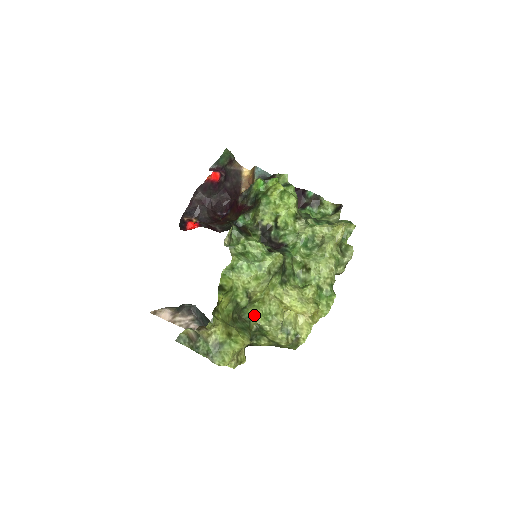
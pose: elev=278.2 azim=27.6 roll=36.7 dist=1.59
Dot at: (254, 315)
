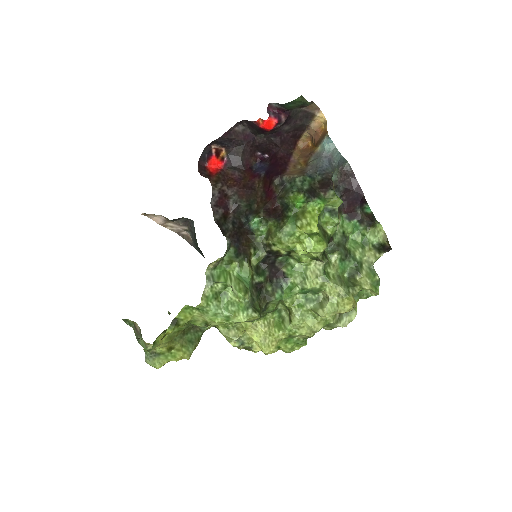
Dot at: occluded
